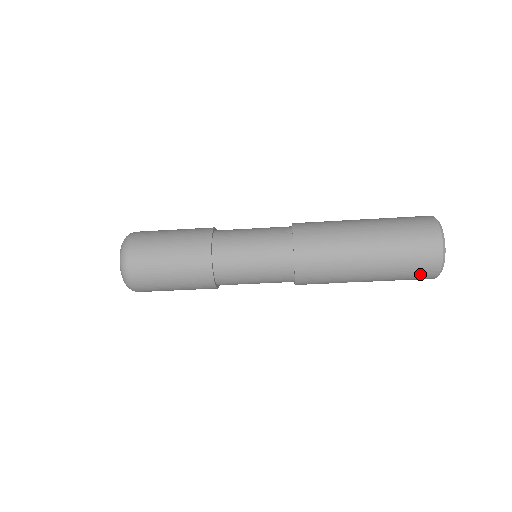
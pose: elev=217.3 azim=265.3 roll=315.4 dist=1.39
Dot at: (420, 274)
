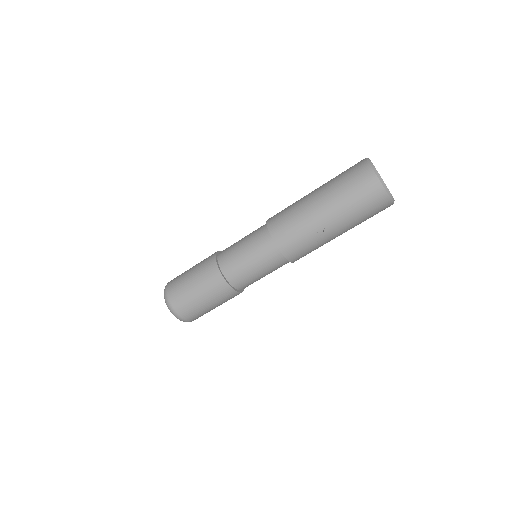
Dot at: (364, 187)
